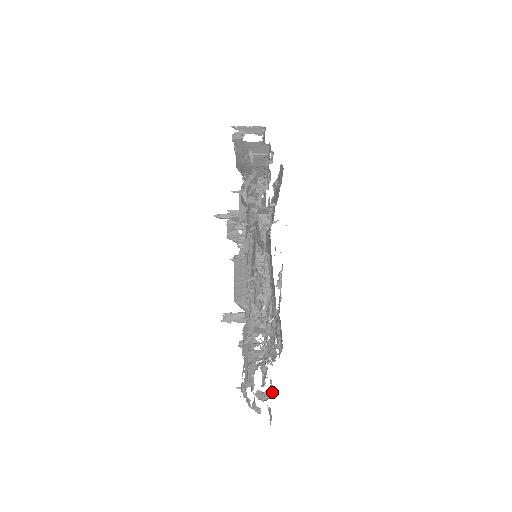
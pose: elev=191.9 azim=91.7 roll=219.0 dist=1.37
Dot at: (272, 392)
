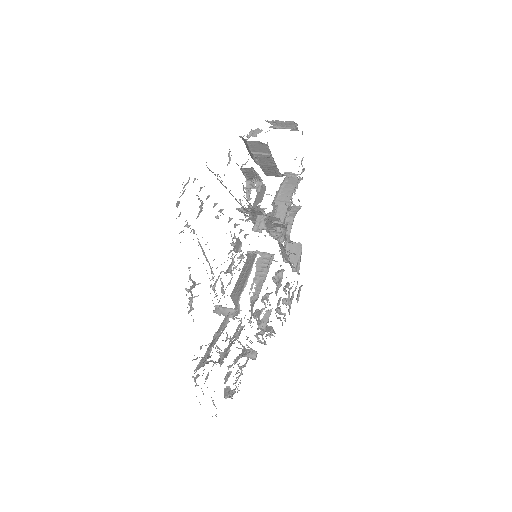
Dot at: (233, 392)
